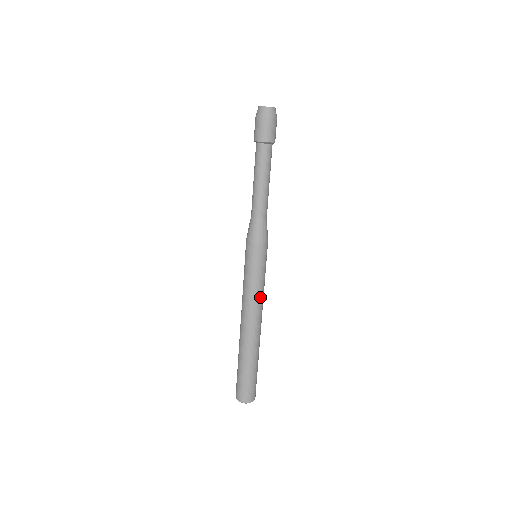
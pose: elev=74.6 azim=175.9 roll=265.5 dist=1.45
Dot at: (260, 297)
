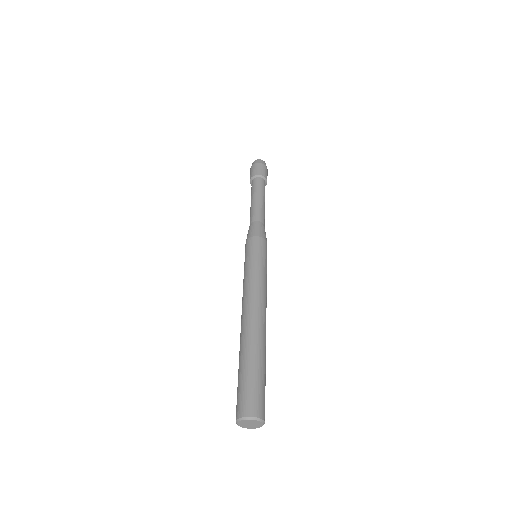
Dot at: (264, 286)
